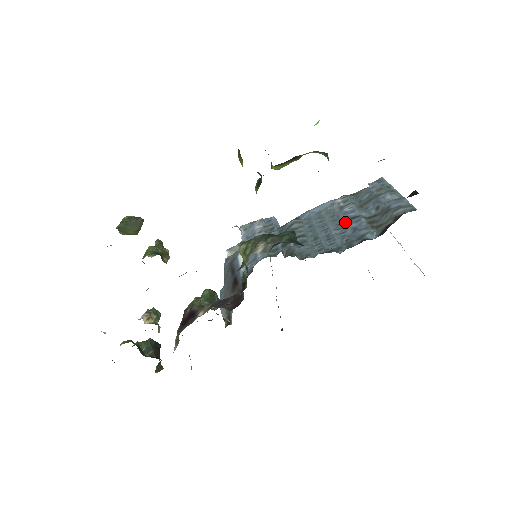
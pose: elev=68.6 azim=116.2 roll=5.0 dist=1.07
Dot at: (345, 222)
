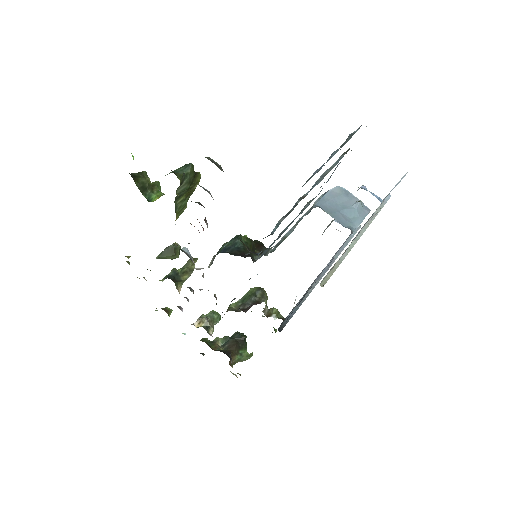
Dot at: occluded
